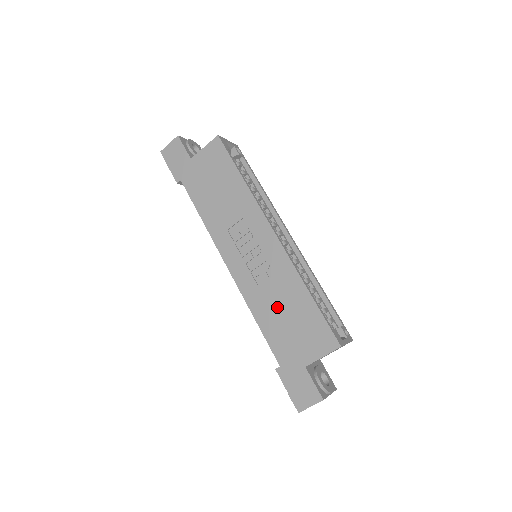
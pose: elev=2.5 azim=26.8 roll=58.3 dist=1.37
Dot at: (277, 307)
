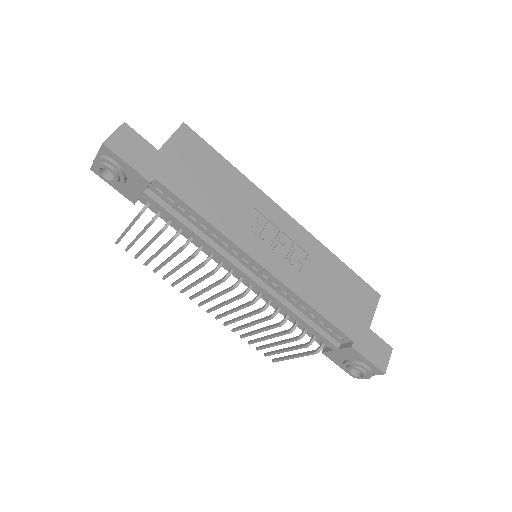
Dot at: (325, 286)
